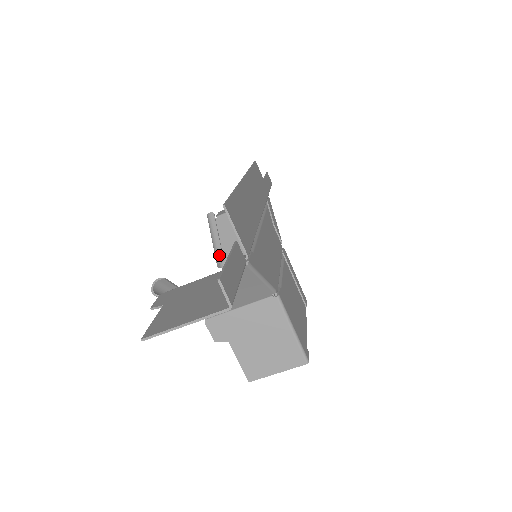
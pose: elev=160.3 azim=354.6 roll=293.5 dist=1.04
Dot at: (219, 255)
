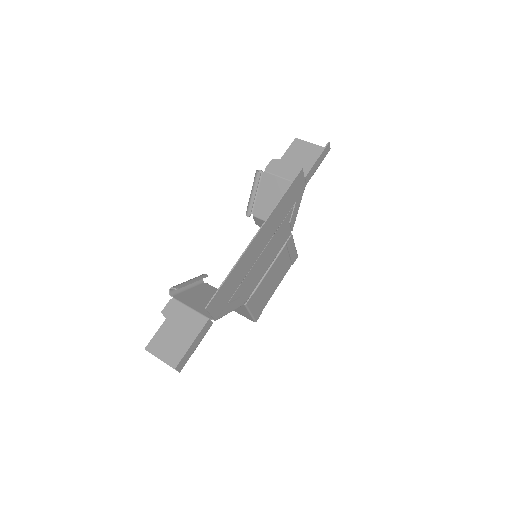
Dot at: (249, 211)
